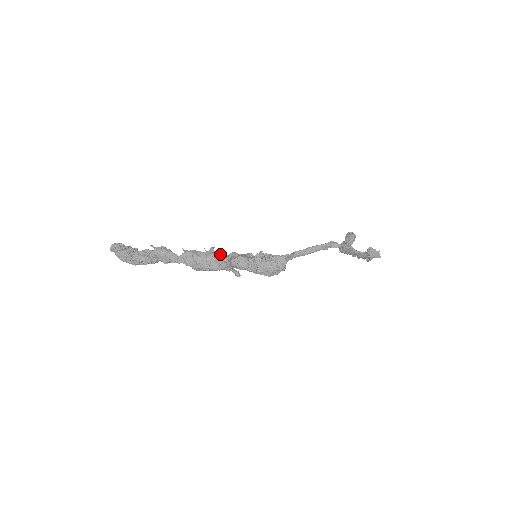
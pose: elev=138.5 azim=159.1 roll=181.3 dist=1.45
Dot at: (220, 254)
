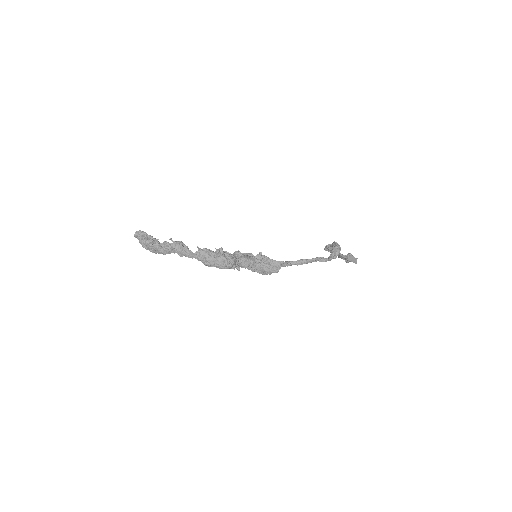
Dot at: (228, 256)
